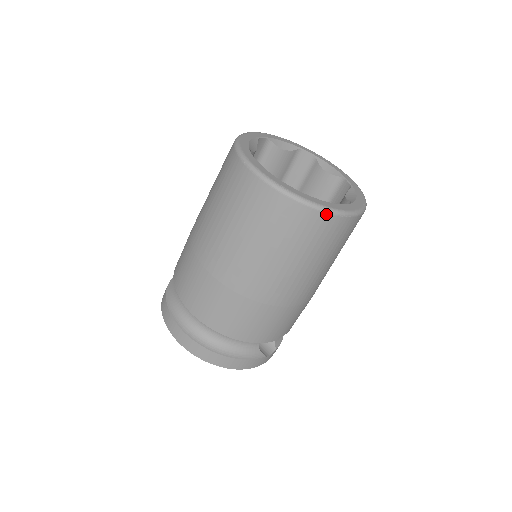
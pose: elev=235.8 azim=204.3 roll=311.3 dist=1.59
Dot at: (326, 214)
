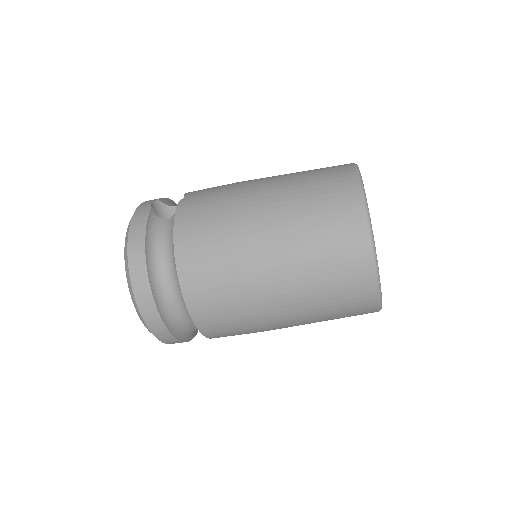
Dot at: occluded
